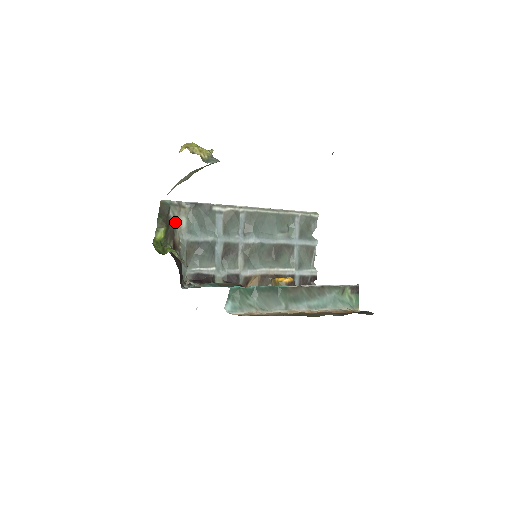
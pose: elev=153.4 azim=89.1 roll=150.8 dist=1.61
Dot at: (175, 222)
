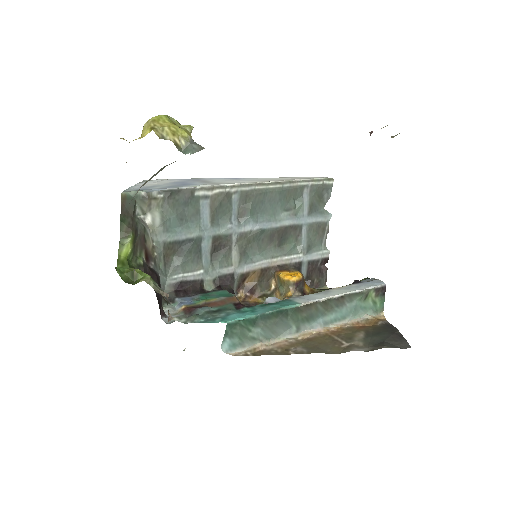
Dot at: (145, 220)
